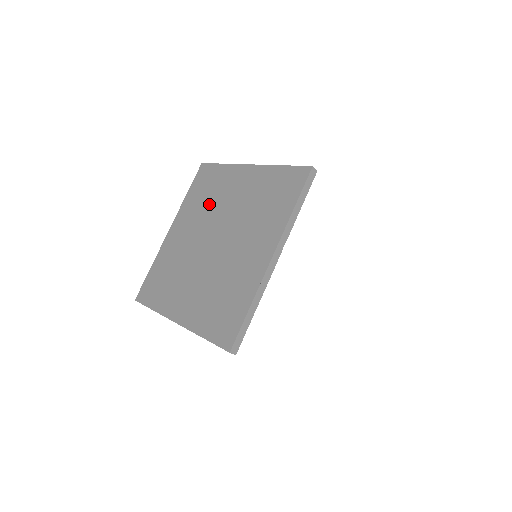
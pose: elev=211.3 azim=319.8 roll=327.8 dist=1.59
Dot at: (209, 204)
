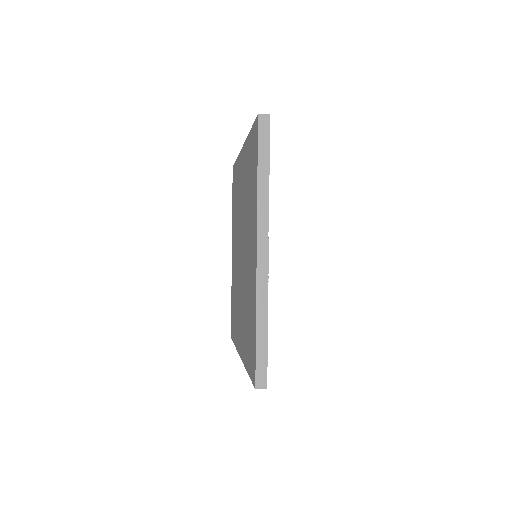
Dot at: (237, 211)
